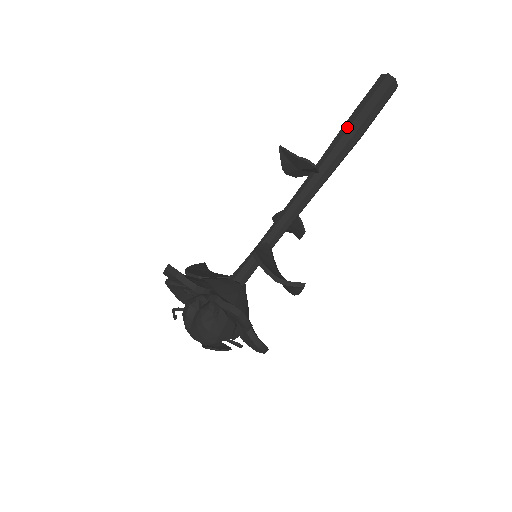
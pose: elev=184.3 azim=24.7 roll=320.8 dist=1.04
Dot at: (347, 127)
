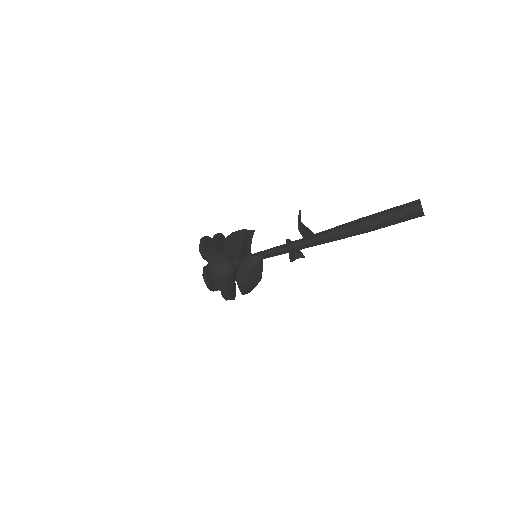
Dot at: (354, 223)
